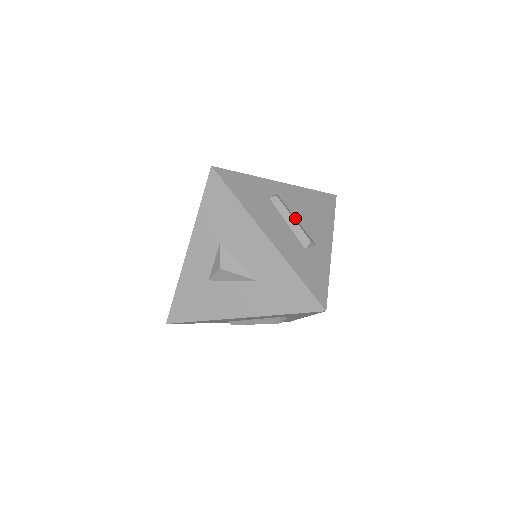
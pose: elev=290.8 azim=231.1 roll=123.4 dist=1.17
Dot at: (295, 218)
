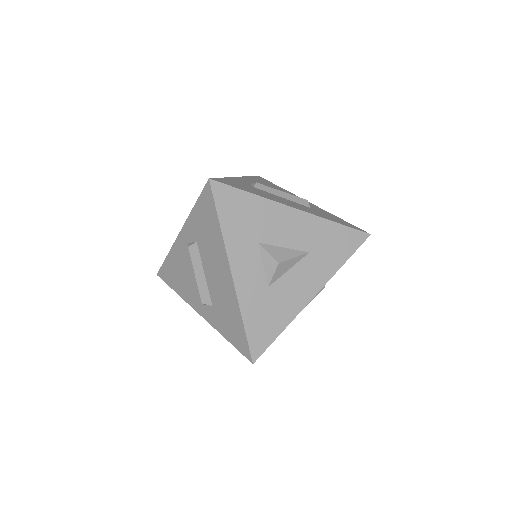
Dot at: occluded
